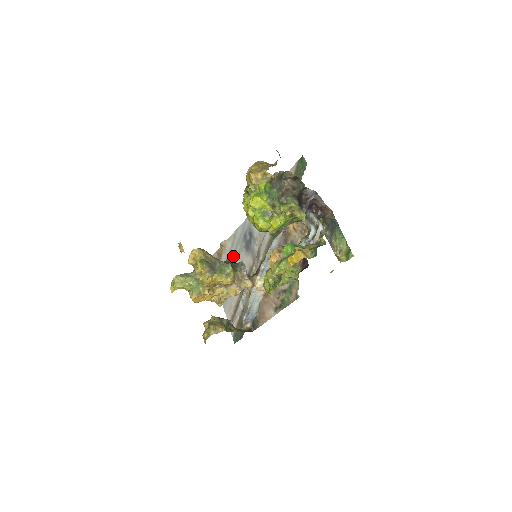
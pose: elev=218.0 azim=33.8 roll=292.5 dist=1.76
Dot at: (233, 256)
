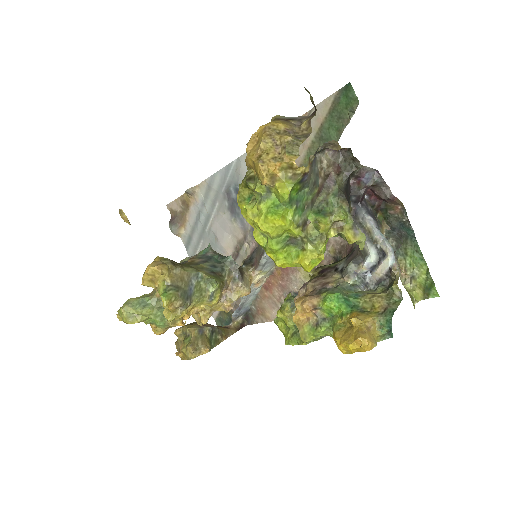
Dot at: (208, 215)
